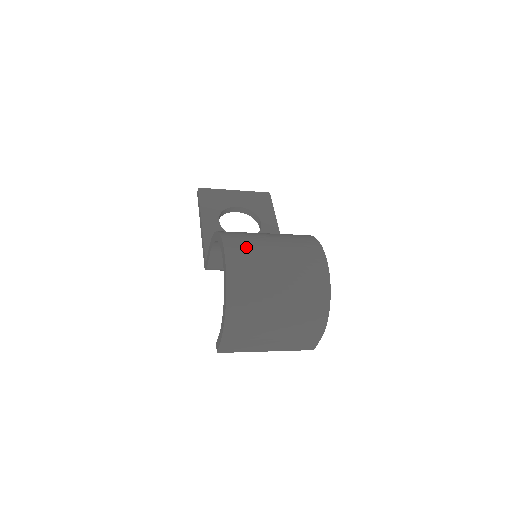
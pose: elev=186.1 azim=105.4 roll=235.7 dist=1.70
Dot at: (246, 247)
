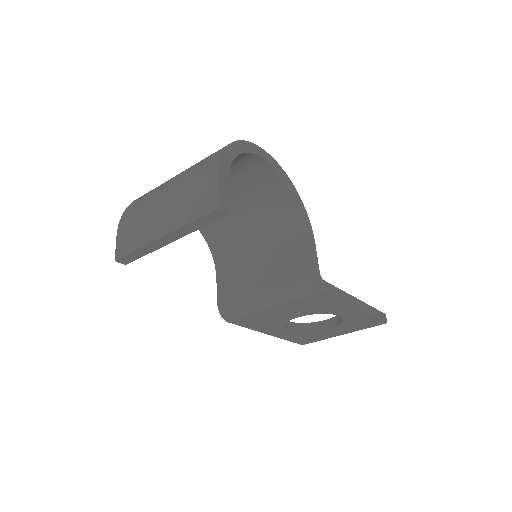
Dot at: occluded
